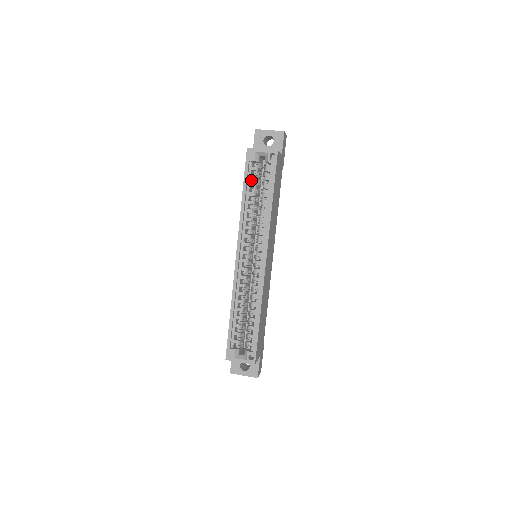
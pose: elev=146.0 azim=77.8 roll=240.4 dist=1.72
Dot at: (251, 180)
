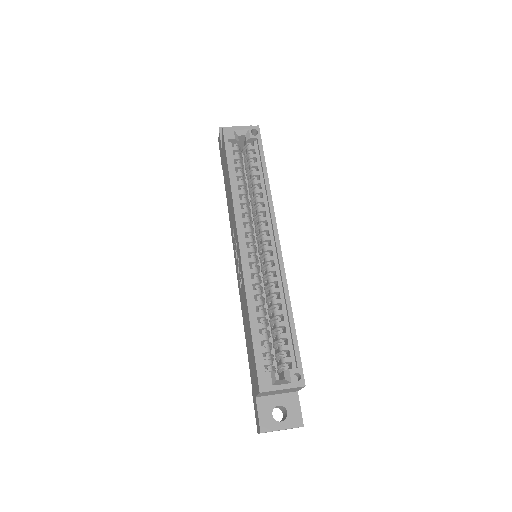
Dot at: occluded
